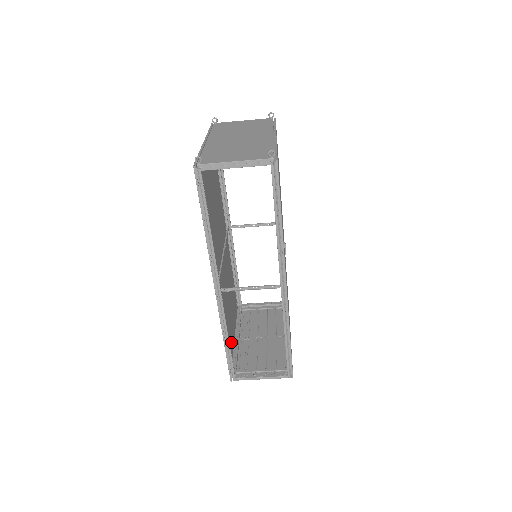
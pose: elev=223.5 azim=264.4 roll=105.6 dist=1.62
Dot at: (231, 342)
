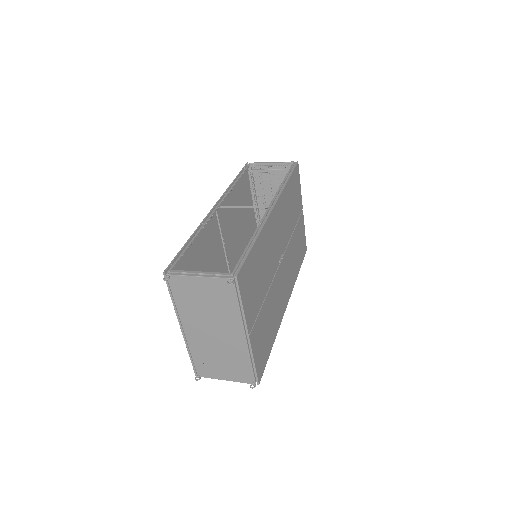
Dot at: (253, 230)
